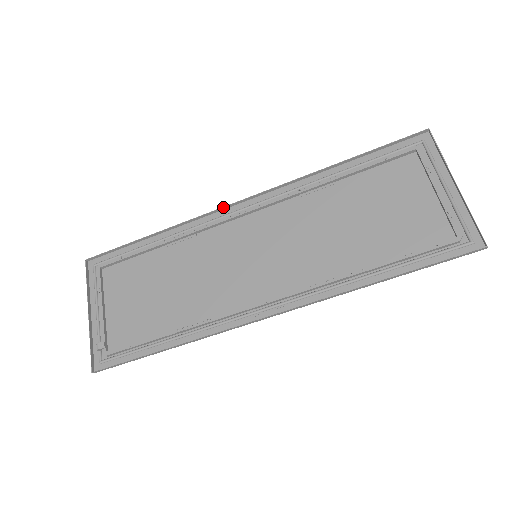
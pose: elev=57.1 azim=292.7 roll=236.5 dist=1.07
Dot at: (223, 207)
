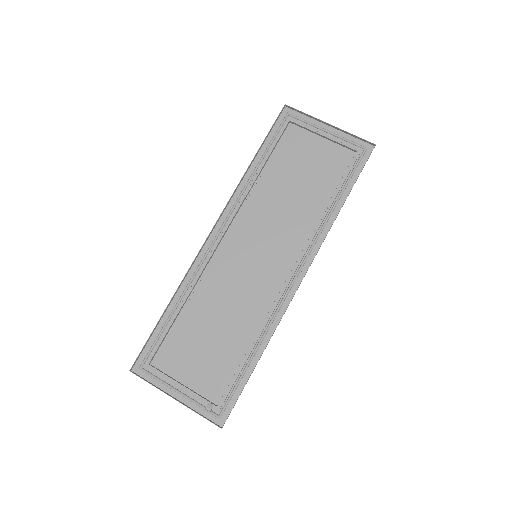
Dot at: (202, 246)
